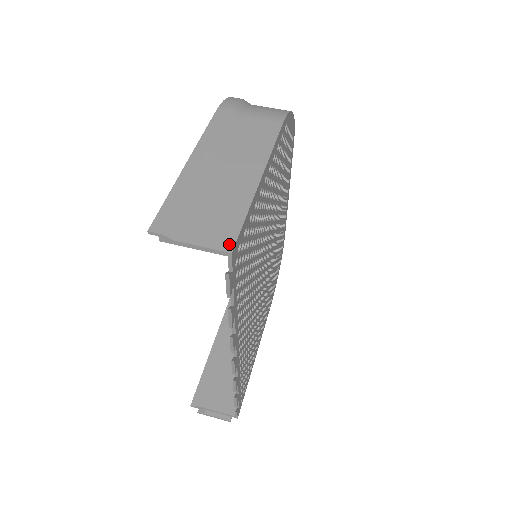
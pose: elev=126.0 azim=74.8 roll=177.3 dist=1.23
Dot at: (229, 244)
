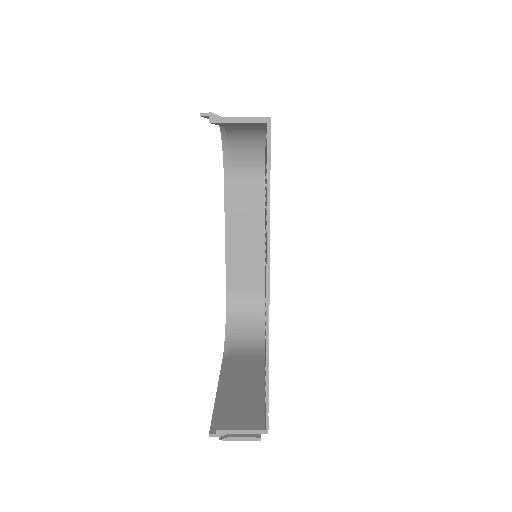
Dot at: (266, 117)
